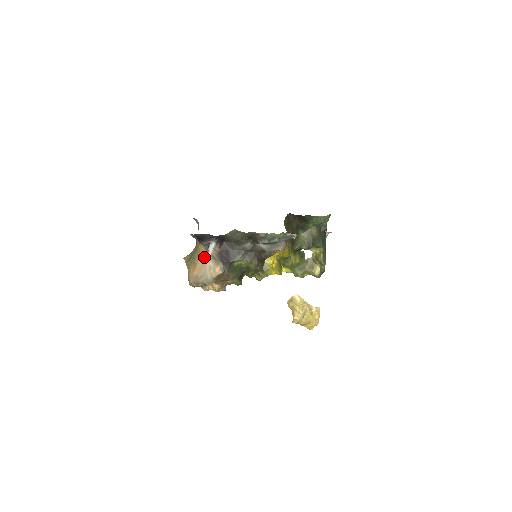
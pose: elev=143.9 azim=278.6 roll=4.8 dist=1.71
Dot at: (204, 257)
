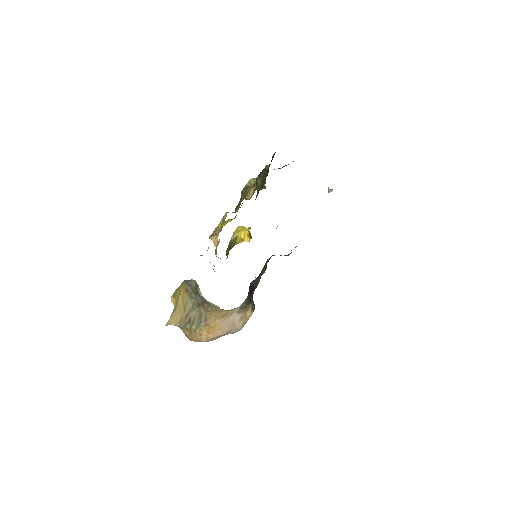
Dot at: (228, 315)
